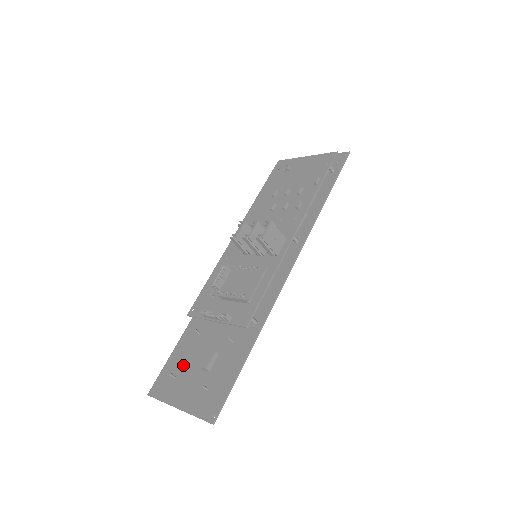
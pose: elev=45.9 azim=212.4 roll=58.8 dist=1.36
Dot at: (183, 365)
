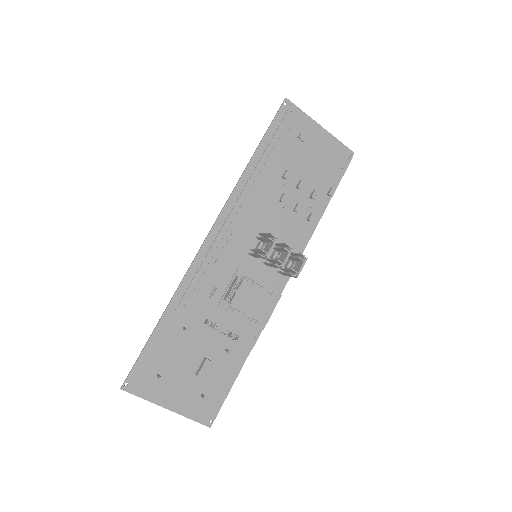
Dot at: (167, 363)
